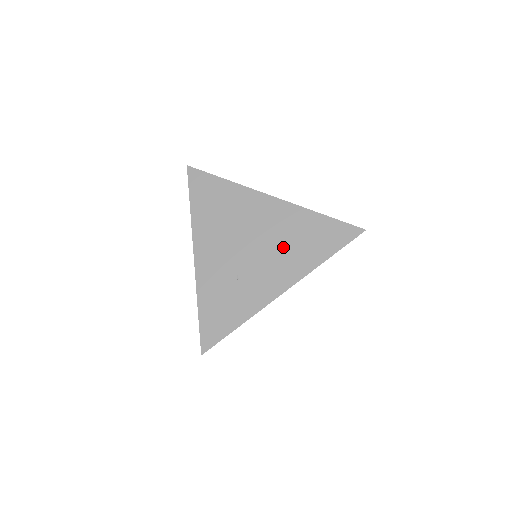
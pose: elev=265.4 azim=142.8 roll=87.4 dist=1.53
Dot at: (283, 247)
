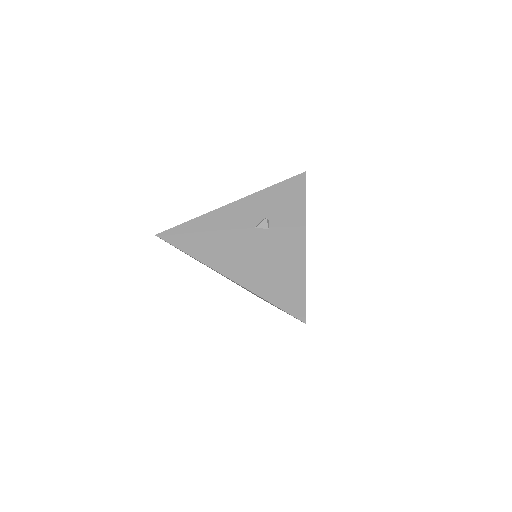
Dot at: occluded
